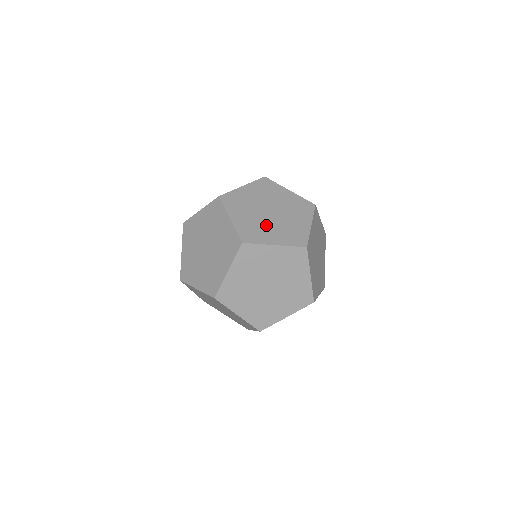
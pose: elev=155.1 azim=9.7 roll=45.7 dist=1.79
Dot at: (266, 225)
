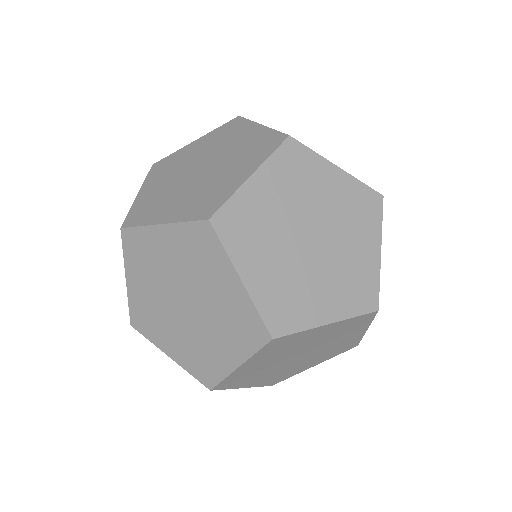
Dot at: (212, 179)
